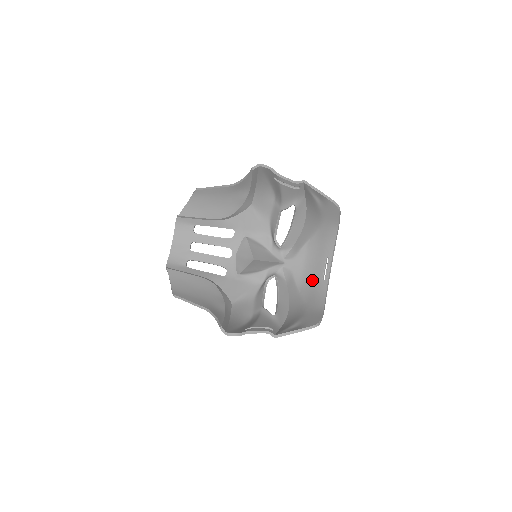
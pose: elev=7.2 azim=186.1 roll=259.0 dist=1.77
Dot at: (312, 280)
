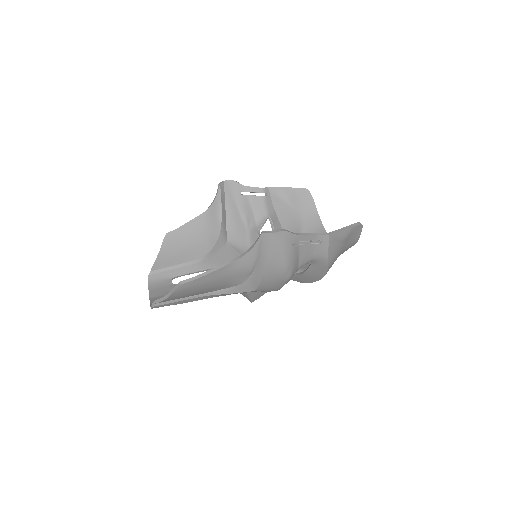
Dot at: occluded
